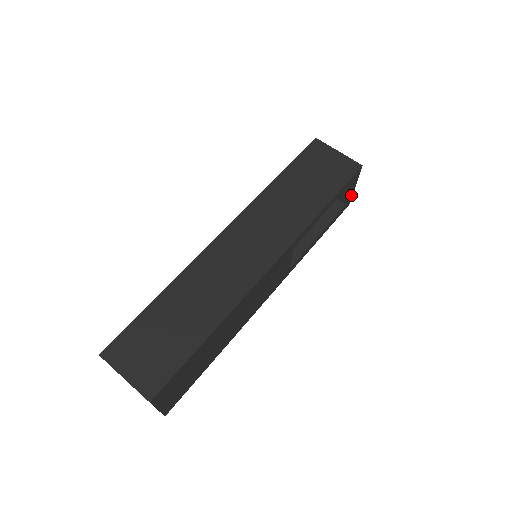
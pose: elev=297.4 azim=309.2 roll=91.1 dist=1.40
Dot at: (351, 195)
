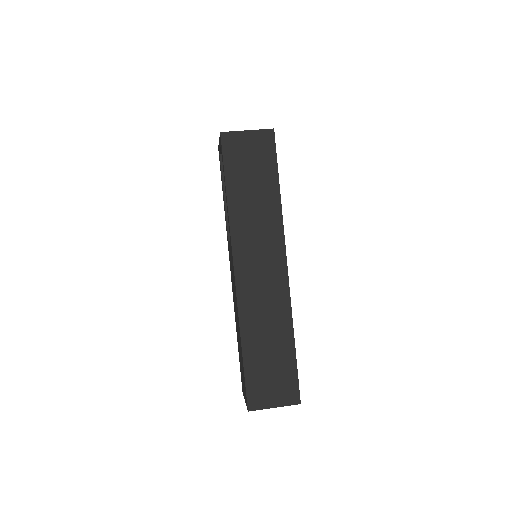
Dot at: occluded
